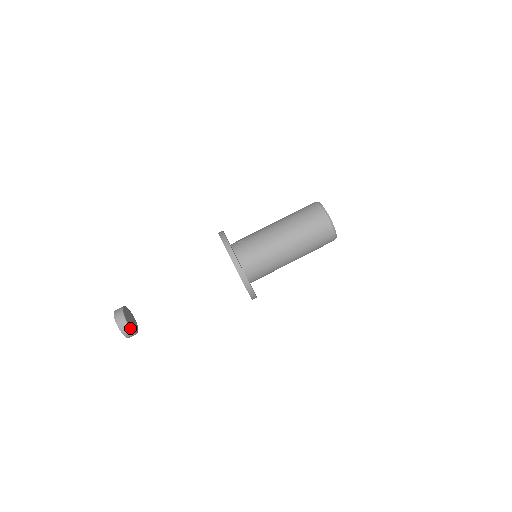
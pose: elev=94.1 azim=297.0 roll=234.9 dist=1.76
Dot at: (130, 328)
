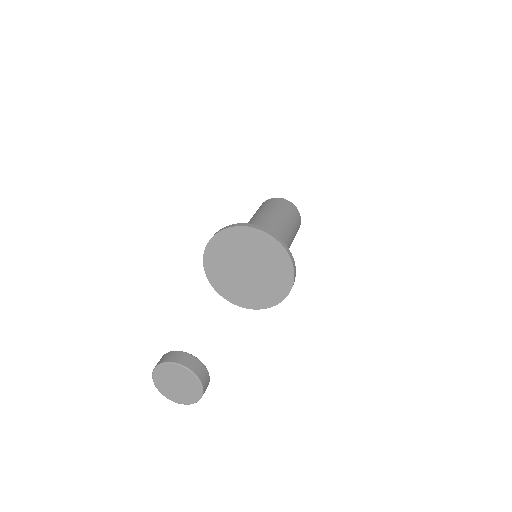
Dot at: (208, 373)
